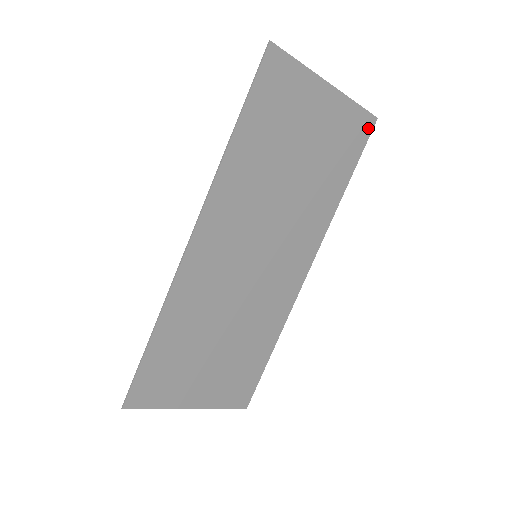
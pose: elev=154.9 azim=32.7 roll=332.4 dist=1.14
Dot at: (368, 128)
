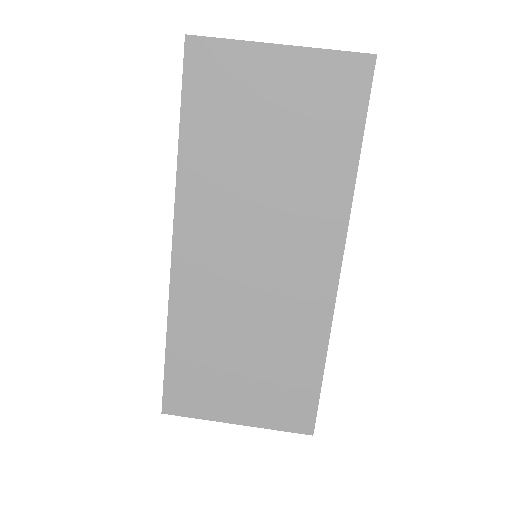
Dot at: (365, 72)
